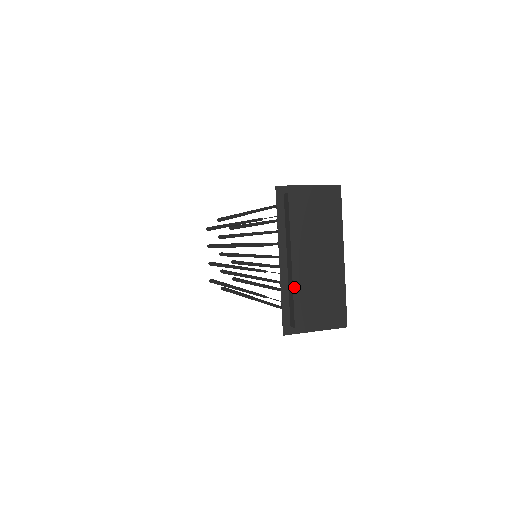
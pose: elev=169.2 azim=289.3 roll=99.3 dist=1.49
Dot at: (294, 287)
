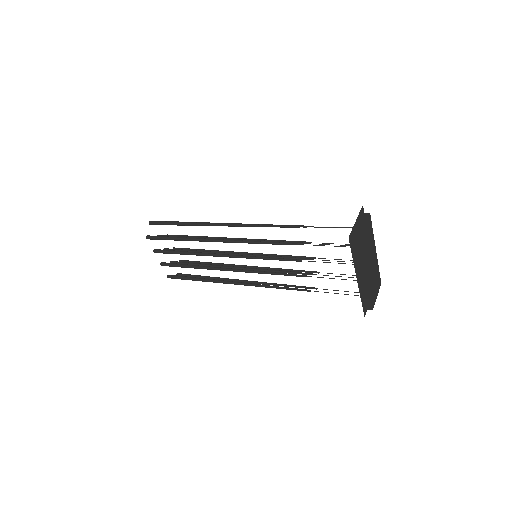
Dot at: (369, 290)
